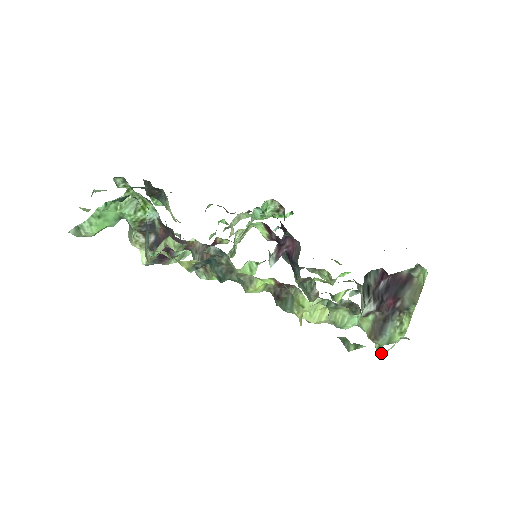
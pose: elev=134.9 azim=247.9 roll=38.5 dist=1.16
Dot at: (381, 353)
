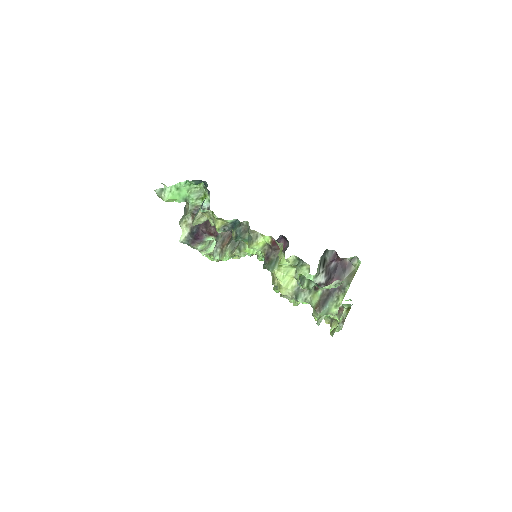
Dot at: occluded
